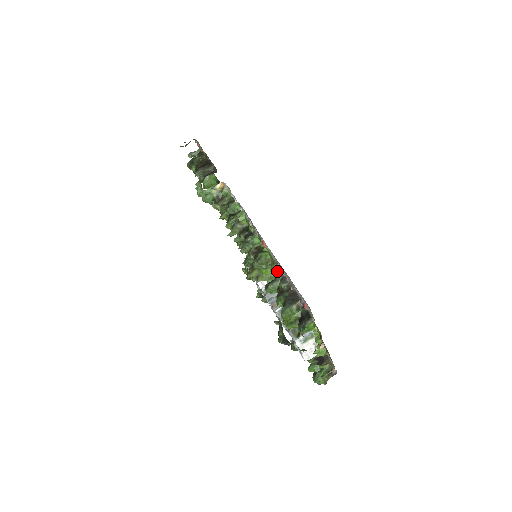
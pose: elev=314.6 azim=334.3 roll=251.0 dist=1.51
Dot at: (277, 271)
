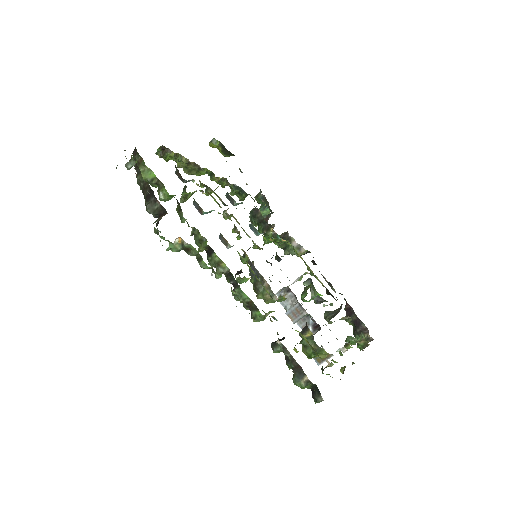
Dot at: occluded
